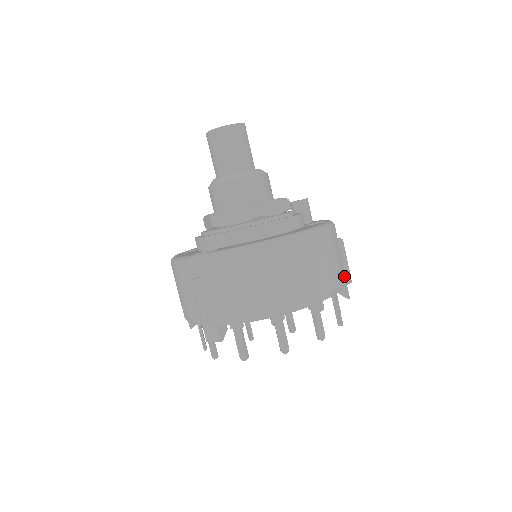
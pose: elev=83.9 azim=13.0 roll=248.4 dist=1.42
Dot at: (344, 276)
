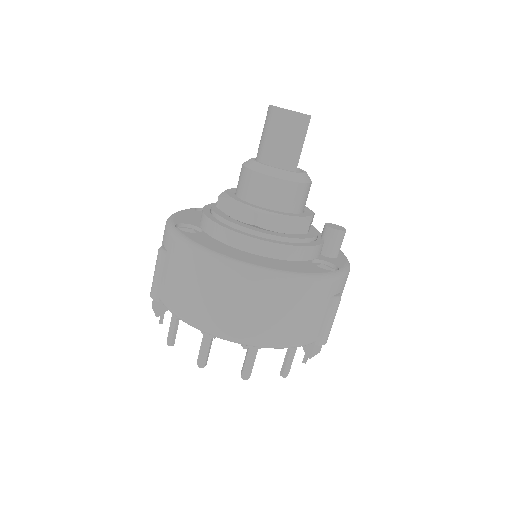
Dot at: (314, 335)
